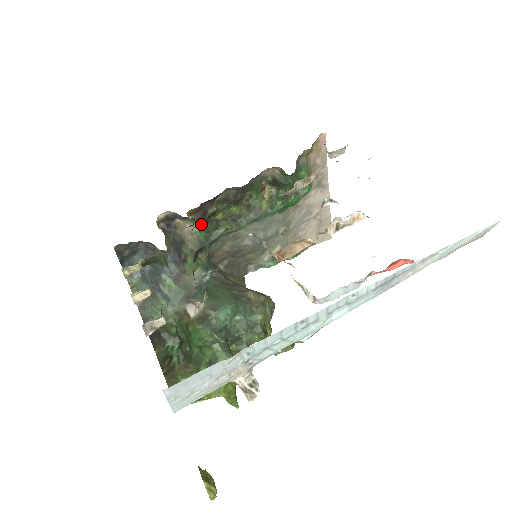
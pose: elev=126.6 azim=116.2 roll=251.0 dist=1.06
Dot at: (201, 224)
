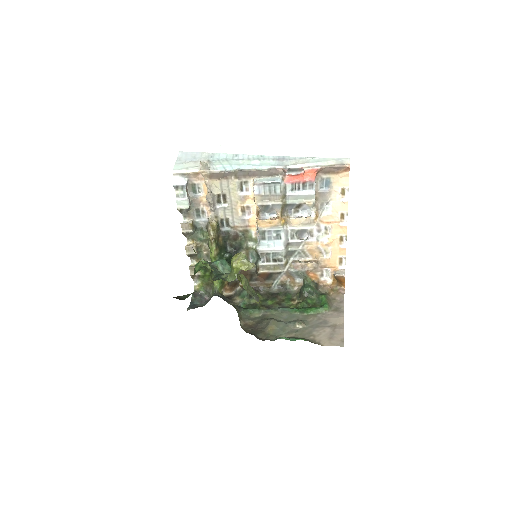
Dot at: (245, 295)
